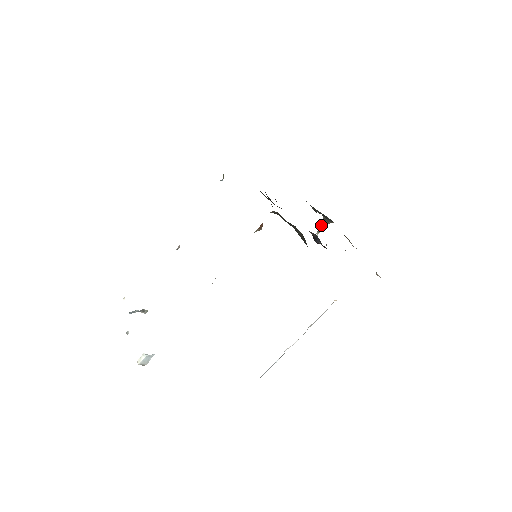
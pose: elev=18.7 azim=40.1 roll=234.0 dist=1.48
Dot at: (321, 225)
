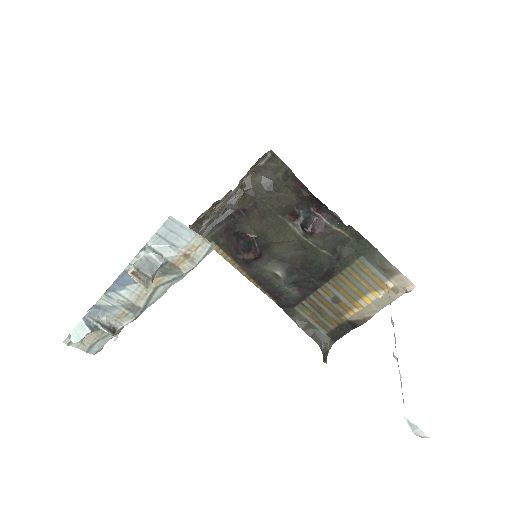
Dot at: occluded
